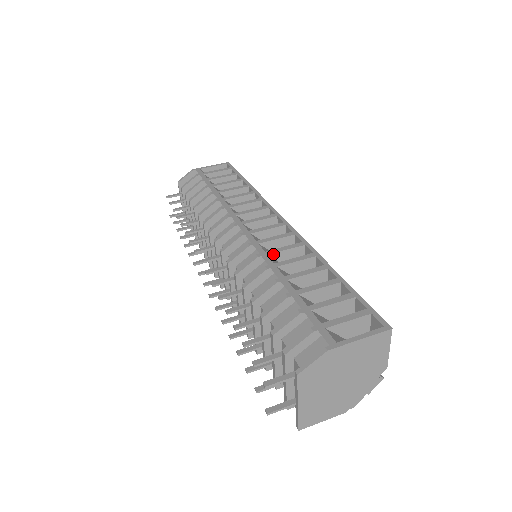
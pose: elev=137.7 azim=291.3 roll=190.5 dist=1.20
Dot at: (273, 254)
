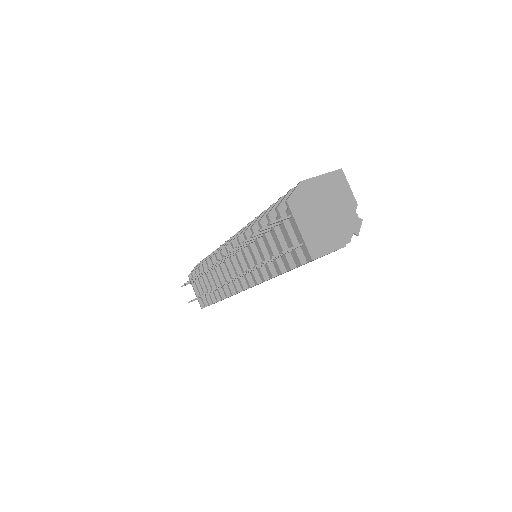
Dot at: occluded
